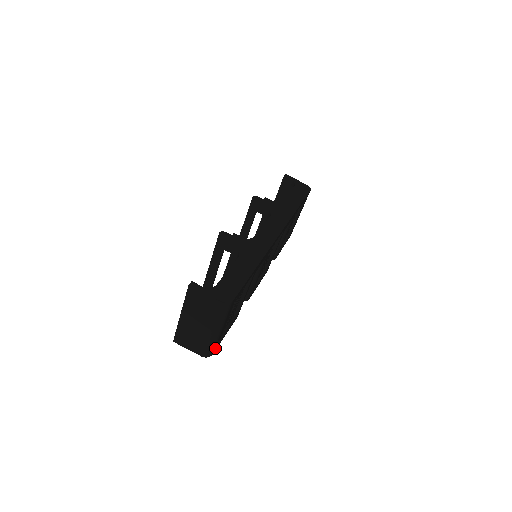
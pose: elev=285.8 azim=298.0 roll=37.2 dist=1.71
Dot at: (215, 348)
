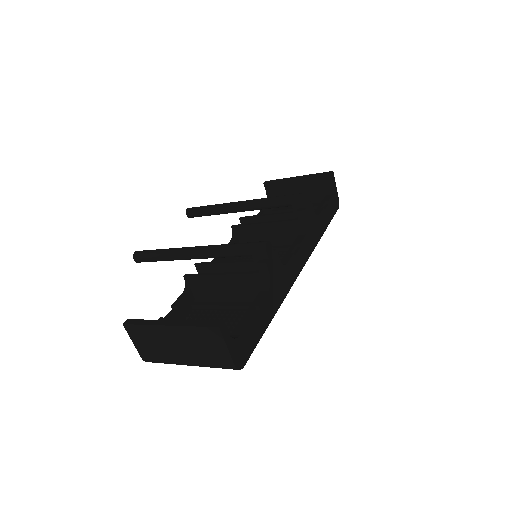
Dot at: occluded
